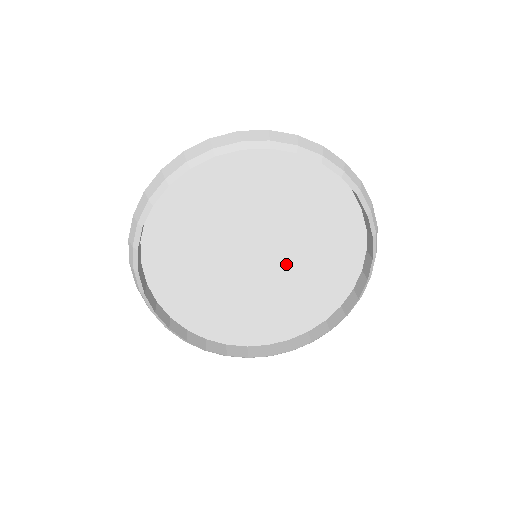
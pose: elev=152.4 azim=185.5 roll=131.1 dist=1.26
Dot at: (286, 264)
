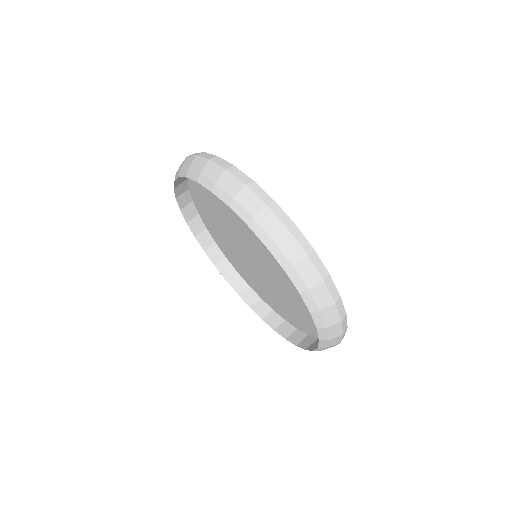
Dot at: (266, 278)
